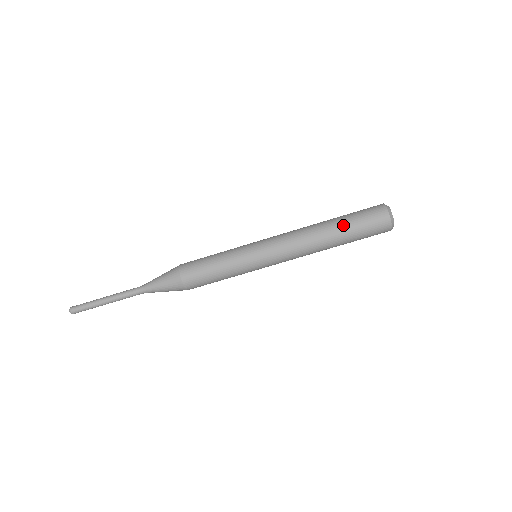
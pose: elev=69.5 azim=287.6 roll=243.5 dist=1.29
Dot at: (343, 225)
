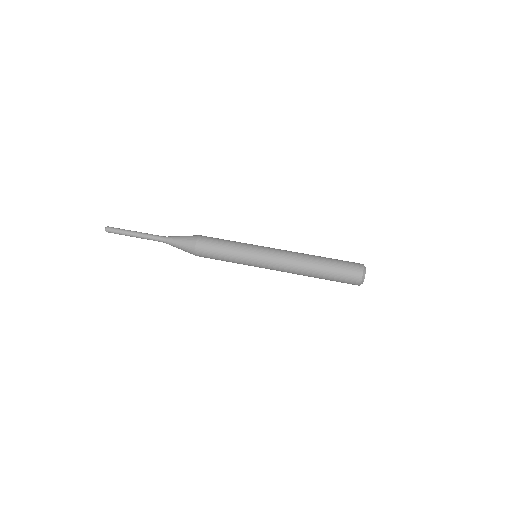
Dot at: (328, 258)
